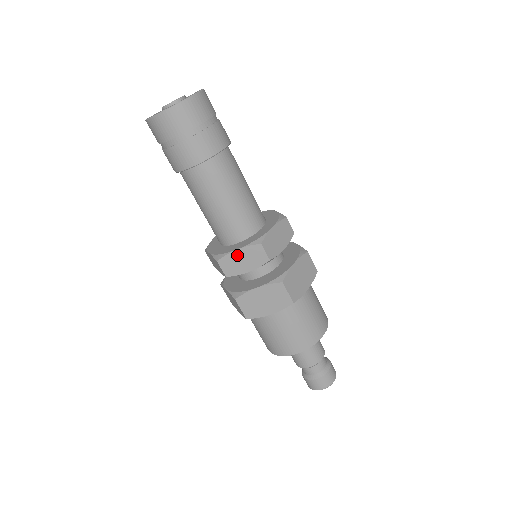
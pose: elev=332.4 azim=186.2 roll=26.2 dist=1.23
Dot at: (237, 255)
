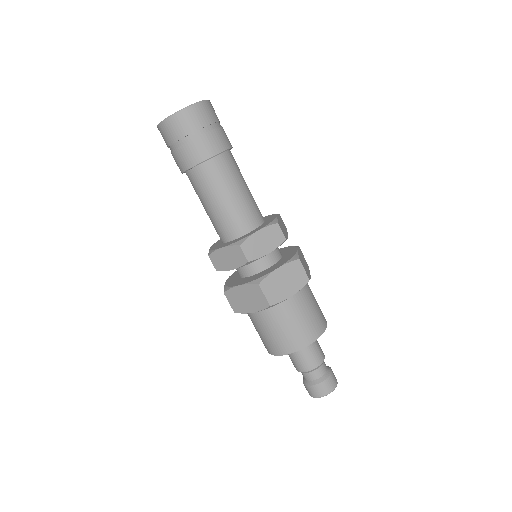
Dot at: (222, 253)
